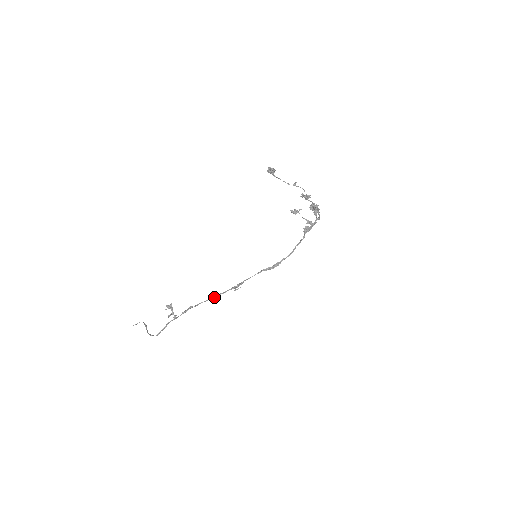
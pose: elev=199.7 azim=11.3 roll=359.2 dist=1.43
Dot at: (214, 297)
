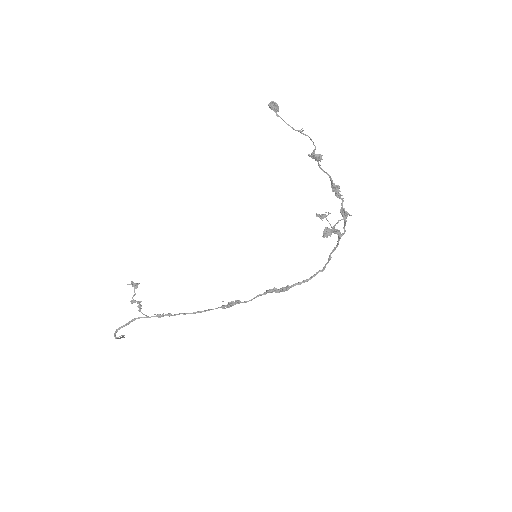
Dot at: (200, 311)
